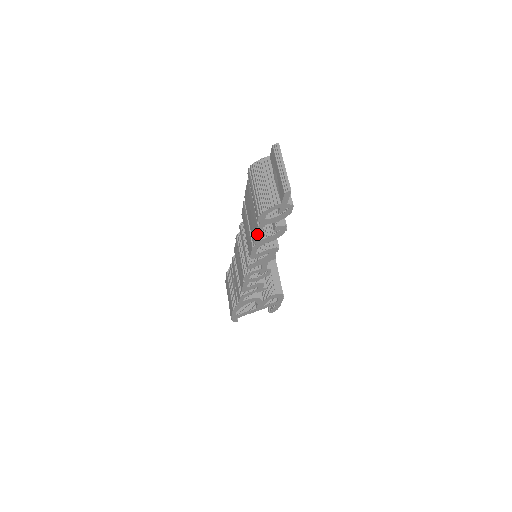
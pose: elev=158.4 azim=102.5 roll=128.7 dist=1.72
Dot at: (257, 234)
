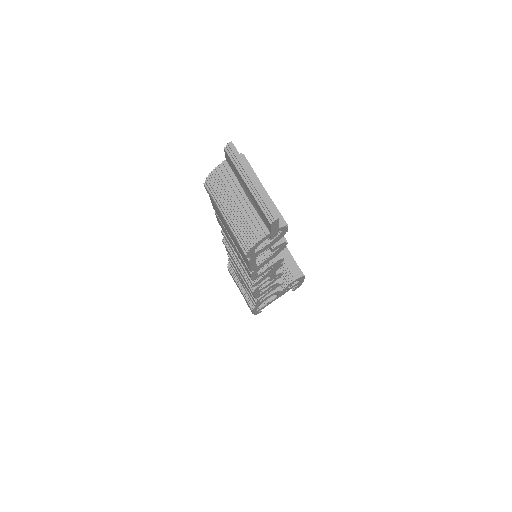
Dot at: (251, 265)
